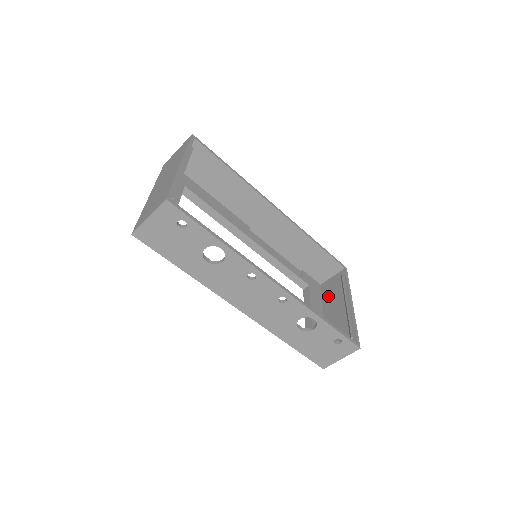
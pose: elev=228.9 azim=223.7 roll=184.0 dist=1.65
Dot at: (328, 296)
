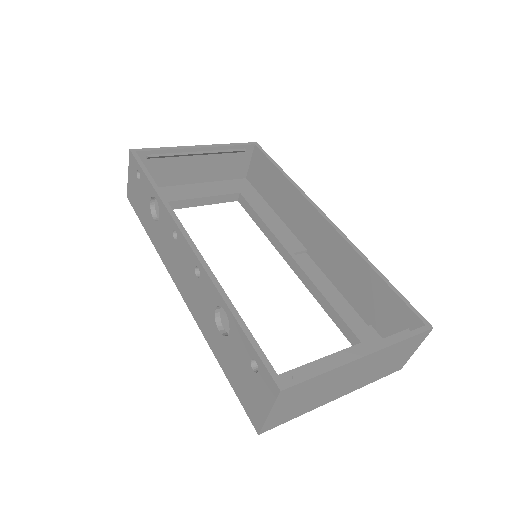
Dot at: occluded
